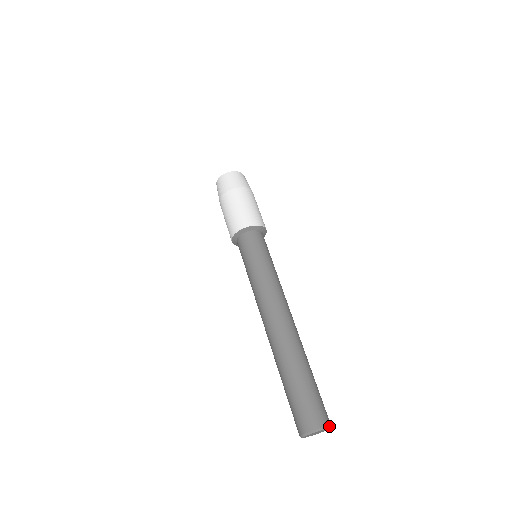
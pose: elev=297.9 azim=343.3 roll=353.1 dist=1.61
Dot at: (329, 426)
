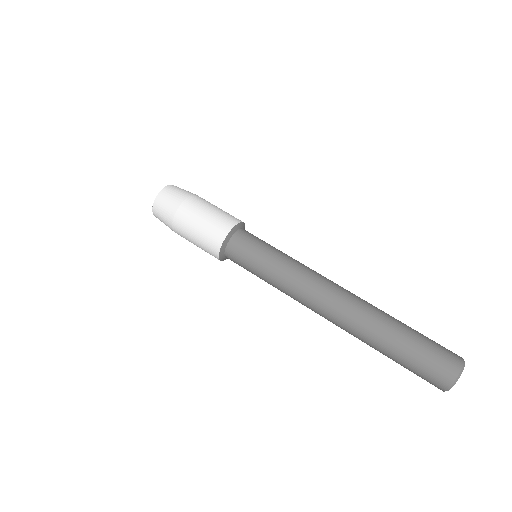
Dot at: occluded
